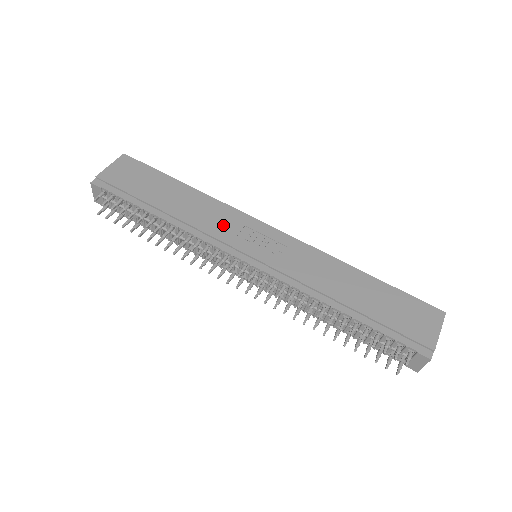
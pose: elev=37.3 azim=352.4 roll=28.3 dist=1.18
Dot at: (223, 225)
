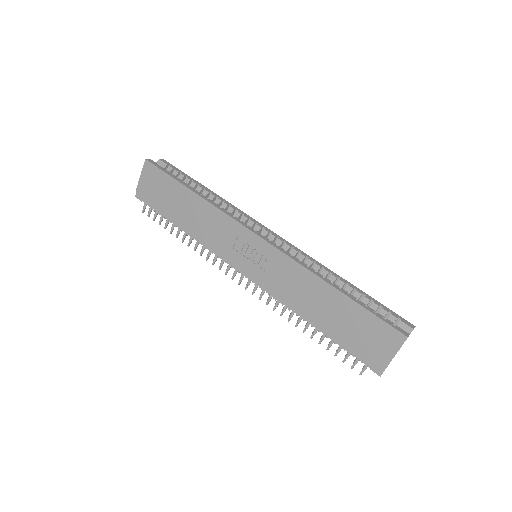
Dot at: (222, 237)
